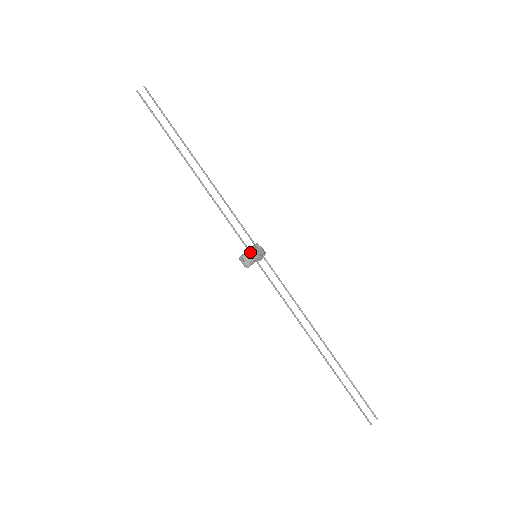
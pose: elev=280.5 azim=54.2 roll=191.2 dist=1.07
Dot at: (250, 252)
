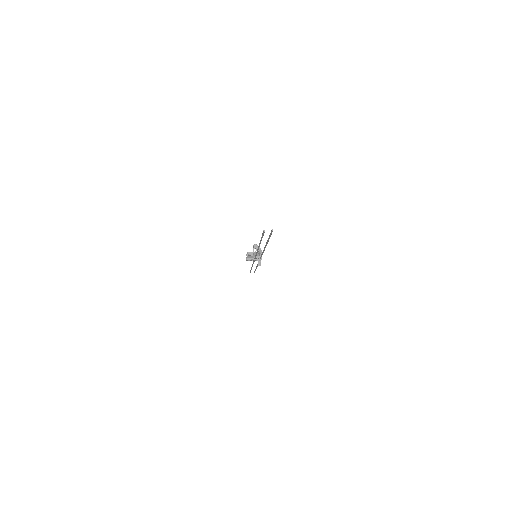
Dot at: occluded
